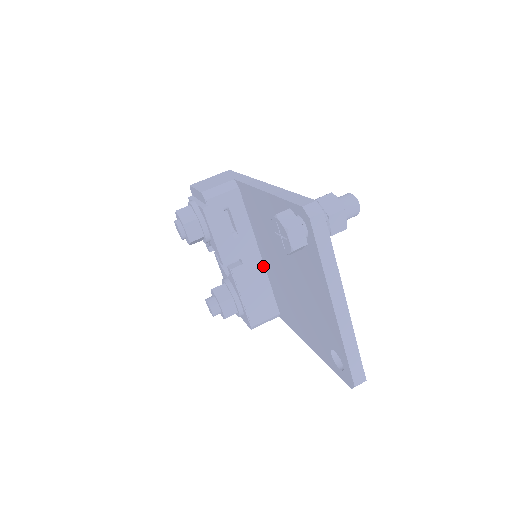
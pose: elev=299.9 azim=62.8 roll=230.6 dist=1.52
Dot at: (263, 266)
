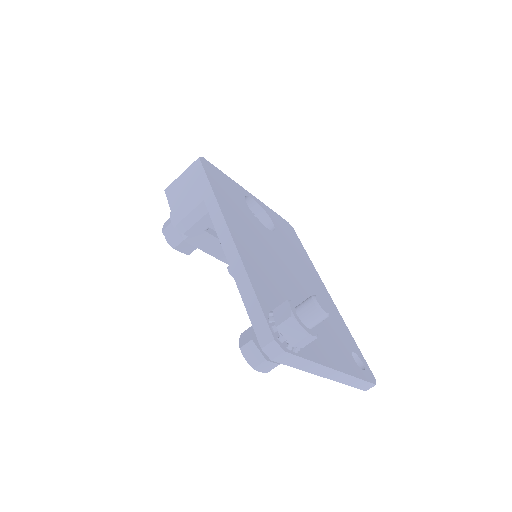
Dot at: occluded
